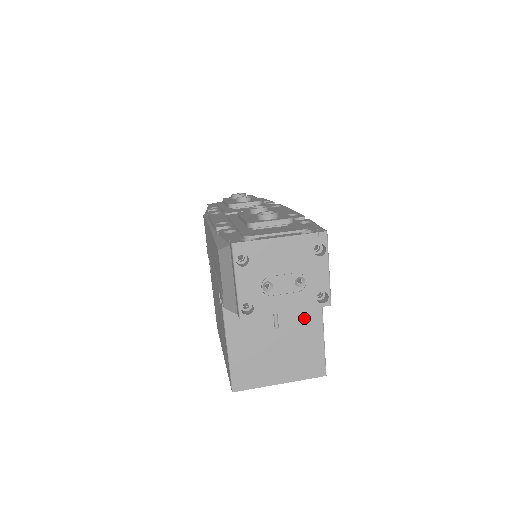
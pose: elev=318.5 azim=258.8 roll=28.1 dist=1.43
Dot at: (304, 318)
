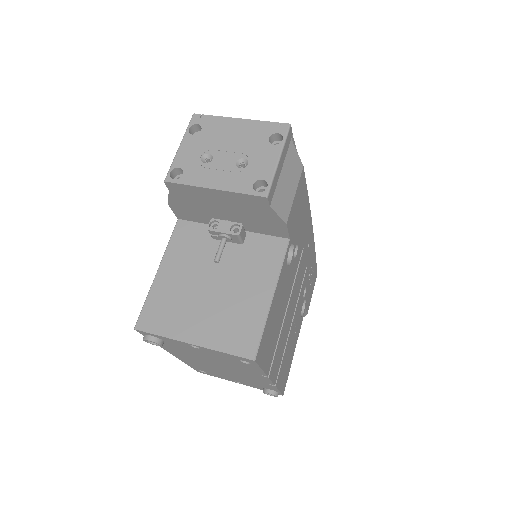
Dot at: (255, 270)
